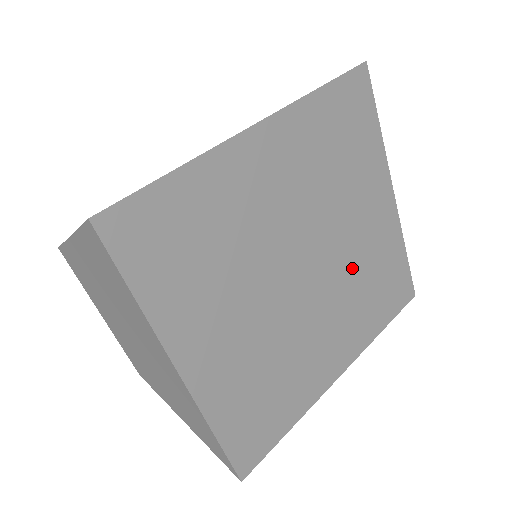
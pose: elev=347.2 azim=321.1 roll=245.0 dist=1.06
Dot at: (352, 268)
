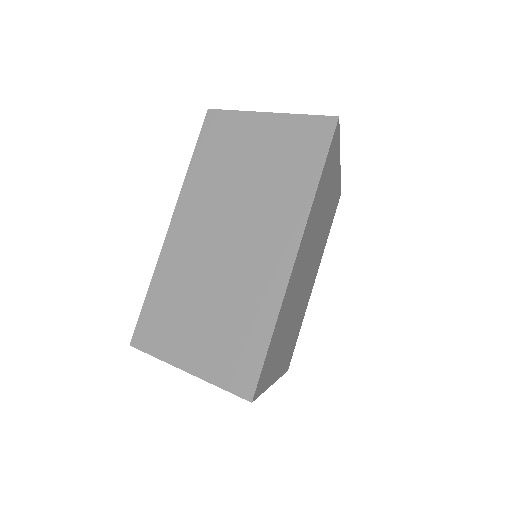
Dot at: (322, 234)
